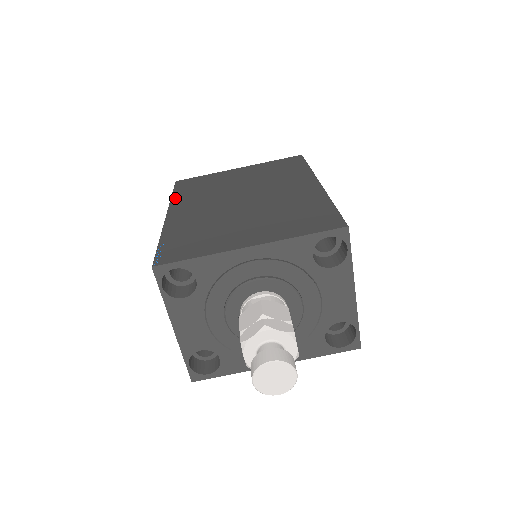
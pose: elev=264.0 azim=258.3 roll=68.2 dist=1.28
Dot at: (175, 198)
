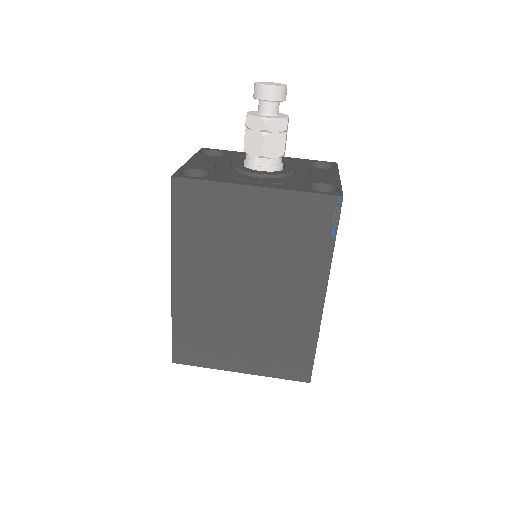
Dot at: occluded
